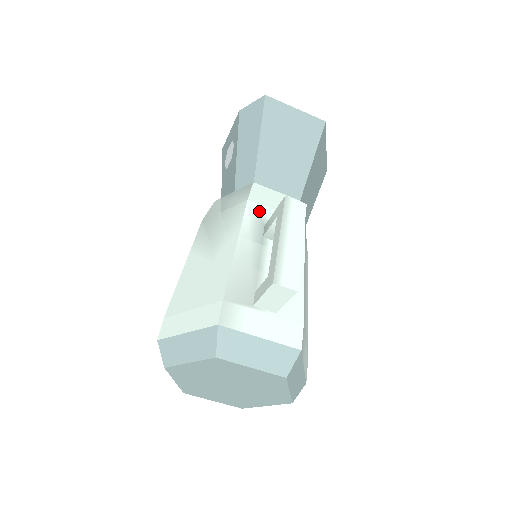
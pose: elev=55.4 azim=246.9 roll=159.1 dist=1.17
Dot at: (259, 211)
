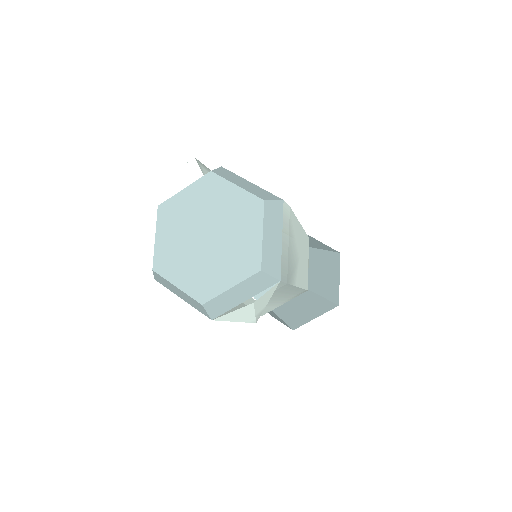
Dot at: occluded
